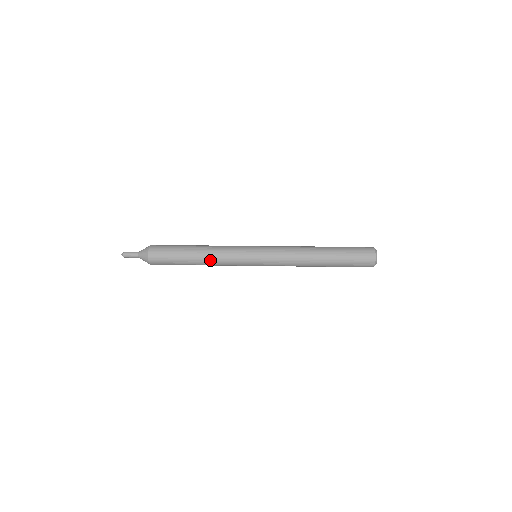
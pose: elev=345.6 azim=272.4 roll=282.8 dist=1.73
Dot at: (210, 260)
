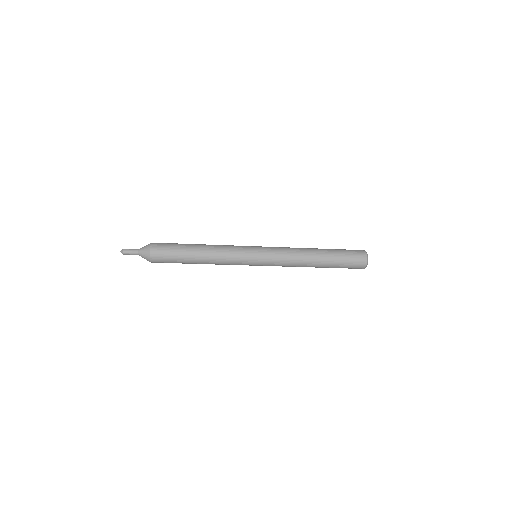
Dot at: (213, 248)
